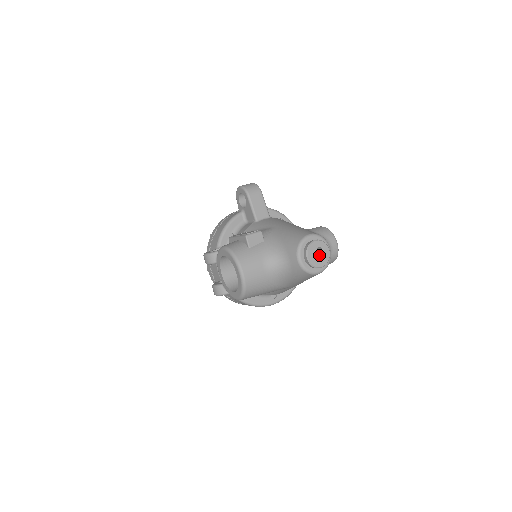
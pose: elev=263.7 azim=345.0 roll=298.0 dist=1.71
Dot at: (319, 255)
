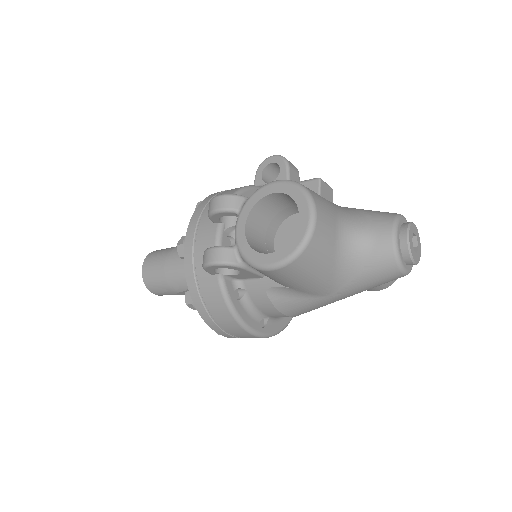
Dot at: occluded
